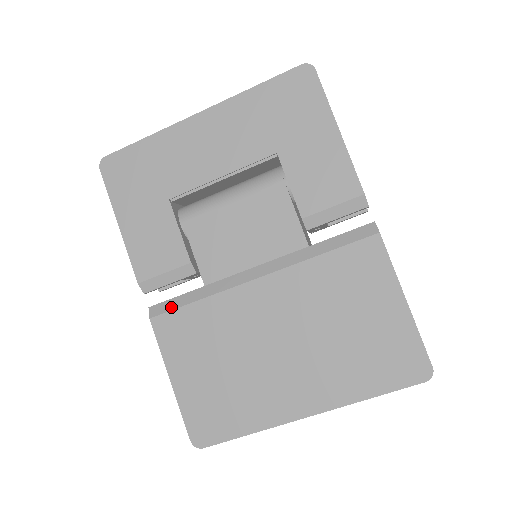
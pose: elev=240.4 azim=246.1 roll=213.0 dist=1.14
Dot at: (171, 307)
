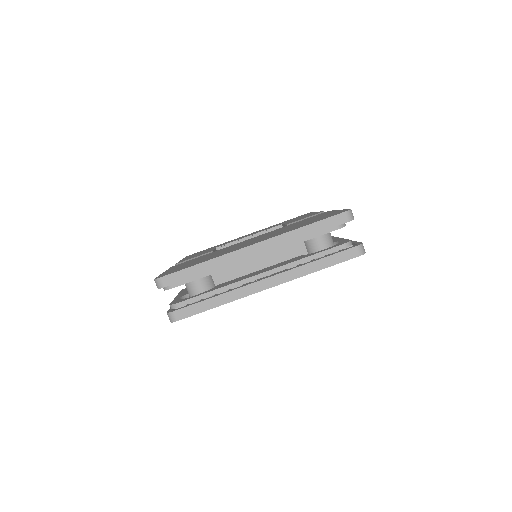
Dot at: occluded
